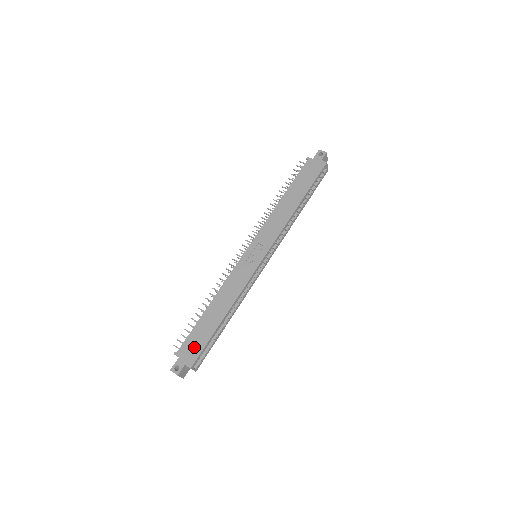
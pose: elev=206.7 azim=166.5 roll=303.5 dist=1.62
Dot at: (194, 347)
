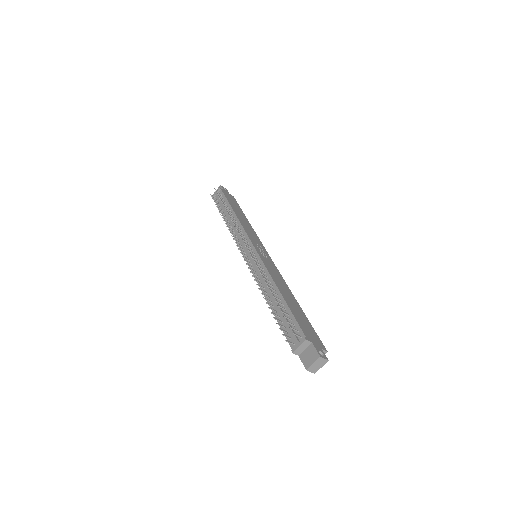
Dot at: (310, 331)
